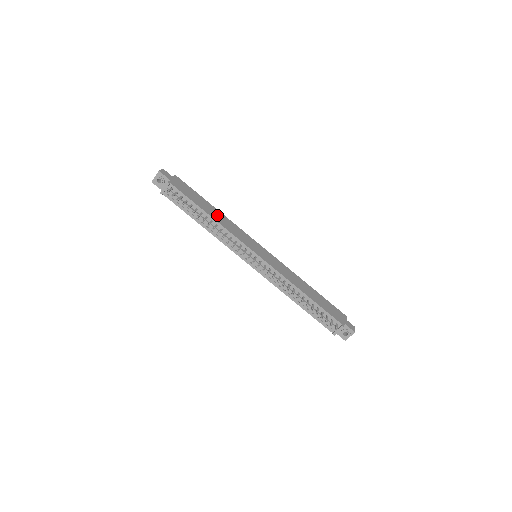
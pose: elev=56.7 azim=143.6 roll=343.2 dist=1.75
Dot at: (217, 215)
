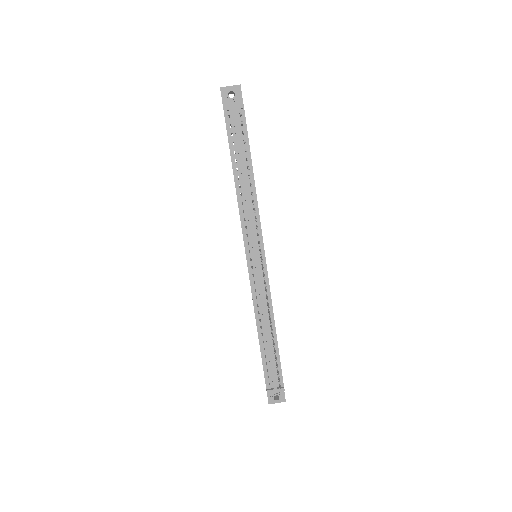
Dot at: occluded
